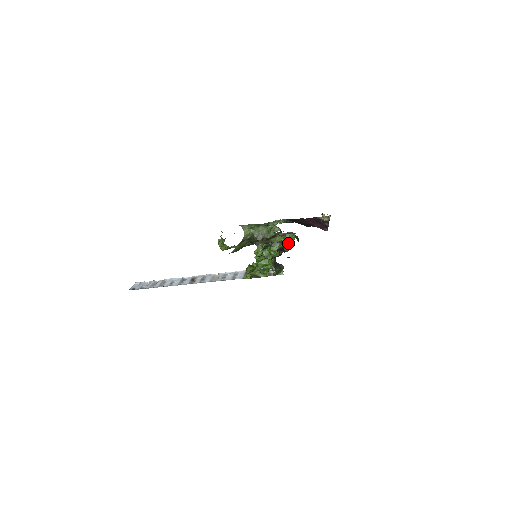
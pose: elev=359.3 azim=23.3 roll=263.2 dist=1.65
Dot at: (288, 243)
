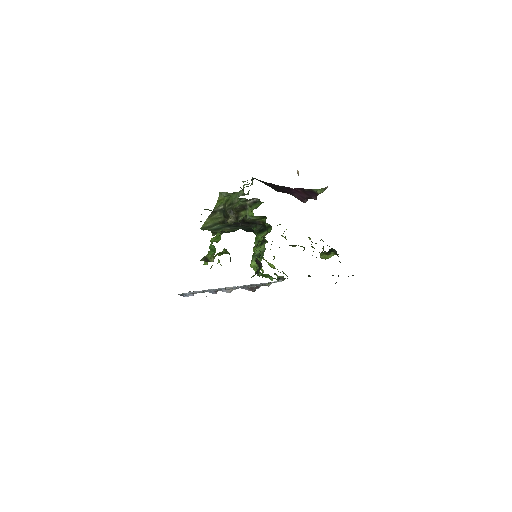
Dot at: occluded
